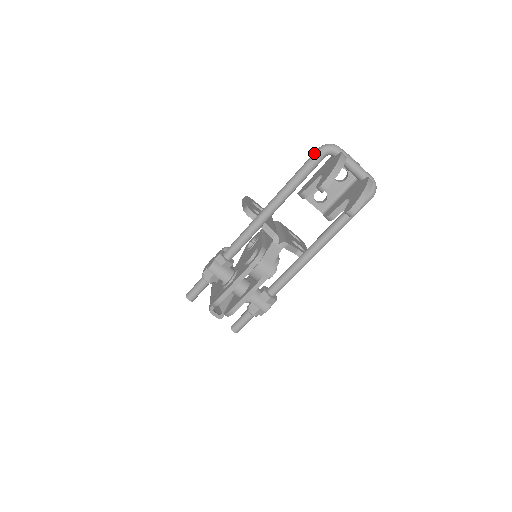
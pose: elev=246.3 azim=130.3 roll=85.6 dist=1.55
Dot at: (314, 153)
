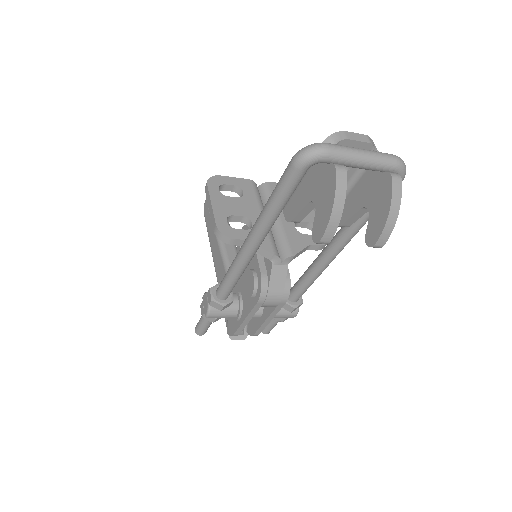
Dot at: (288, 170)
